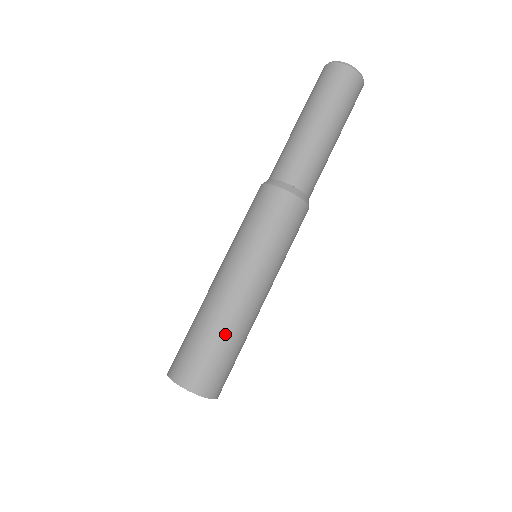
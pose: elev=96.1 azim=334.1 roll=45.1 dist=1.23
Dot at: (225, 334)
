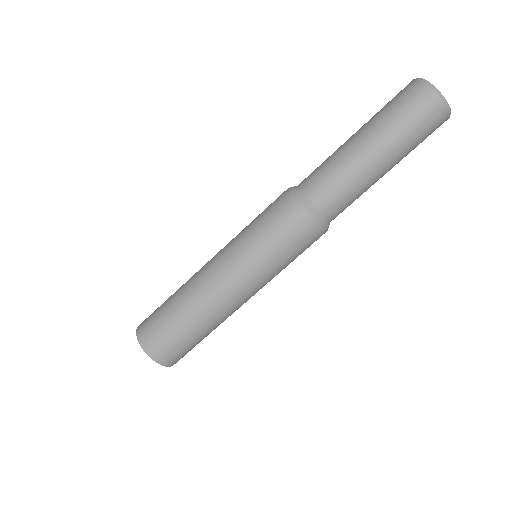
Dot at: (203, 327)
